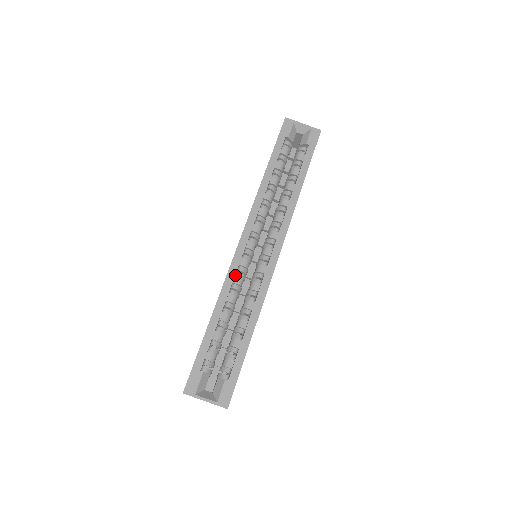
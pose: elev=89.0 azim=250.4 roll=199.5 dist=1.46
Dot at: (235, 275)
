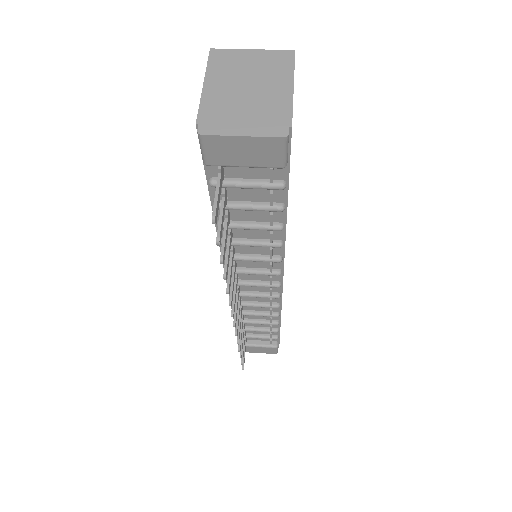
Dot at: occluded
